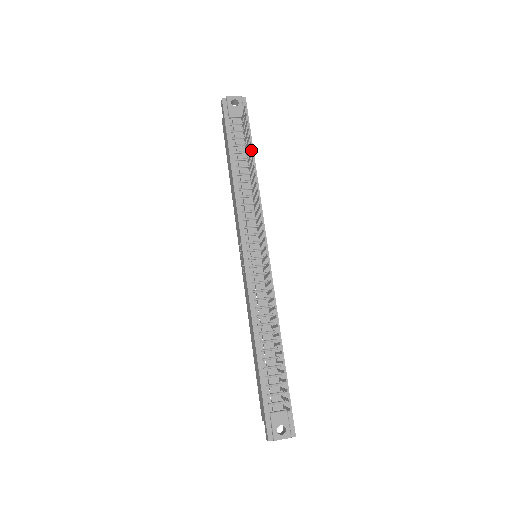
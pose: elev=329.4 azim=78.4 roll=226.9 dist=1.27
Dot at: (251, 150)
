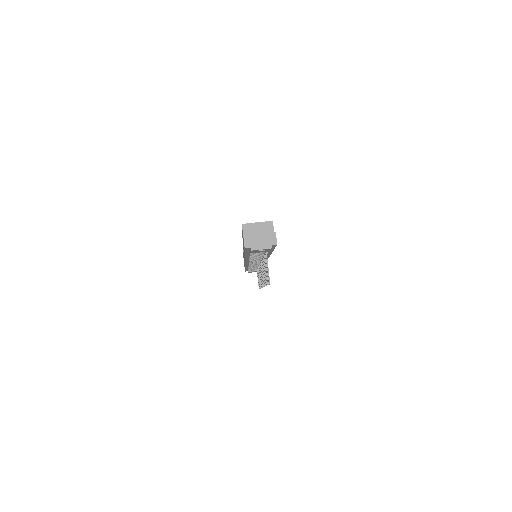
Dot at: (266, 284)
